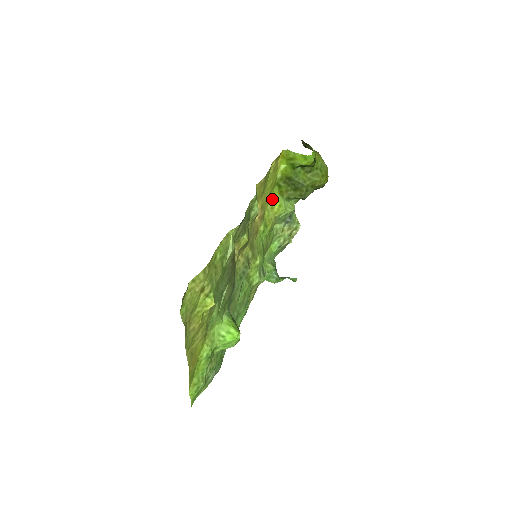
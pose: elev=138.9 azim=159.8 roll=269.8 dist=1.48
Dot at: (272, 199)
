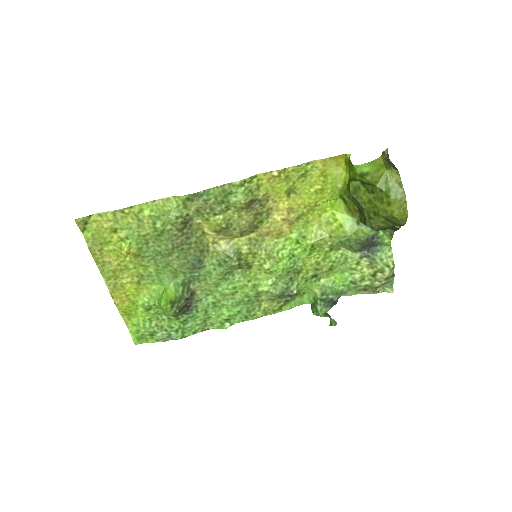
Dot at: (332, 213)
